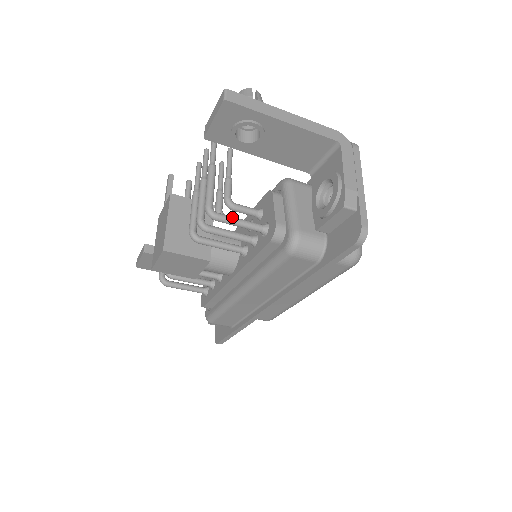
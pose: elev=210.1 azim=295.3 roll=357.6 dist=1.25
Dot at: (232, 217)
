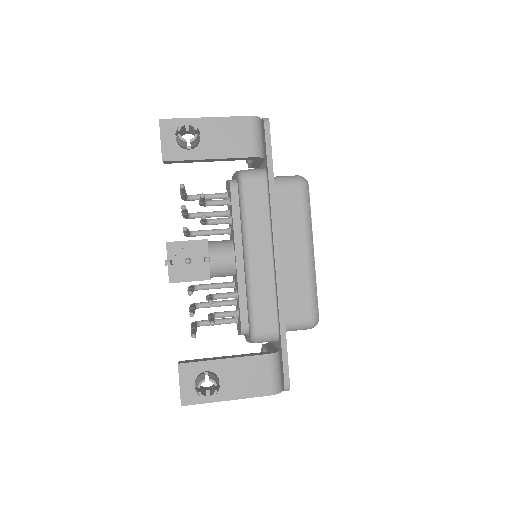
Dot at: occluded
